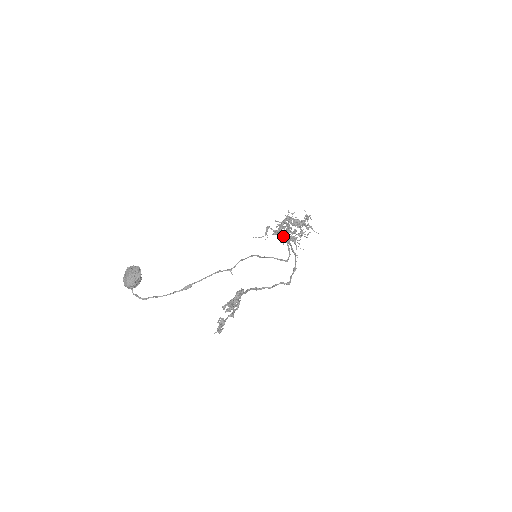
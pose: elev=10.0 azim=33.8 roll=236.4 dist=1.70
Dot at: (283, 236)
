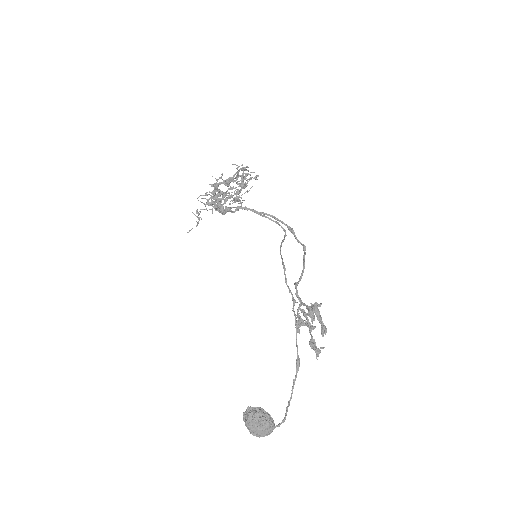
Dot at: (213, 204)
